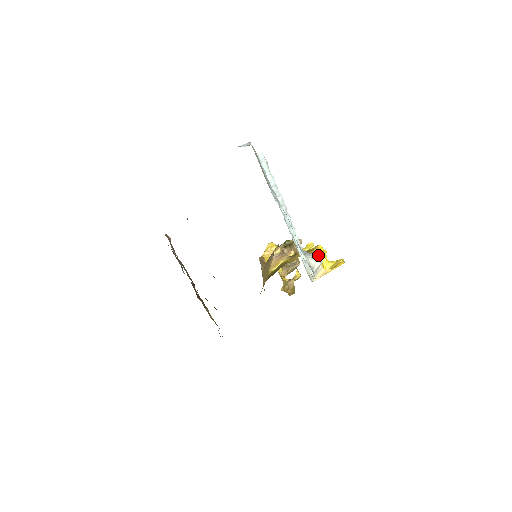
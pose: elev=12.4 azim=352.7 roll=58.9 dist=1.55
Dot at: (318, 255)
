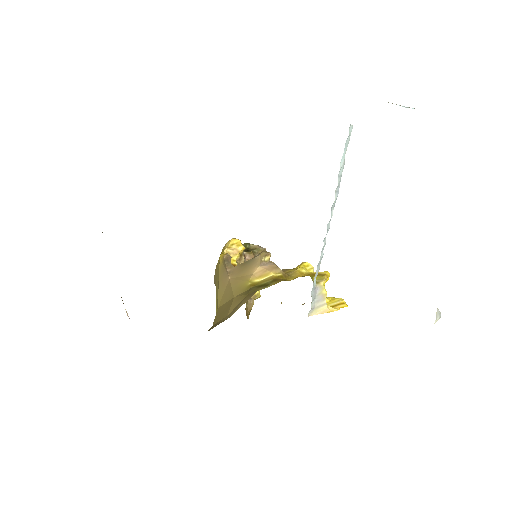
Dot at: (323, 284)
